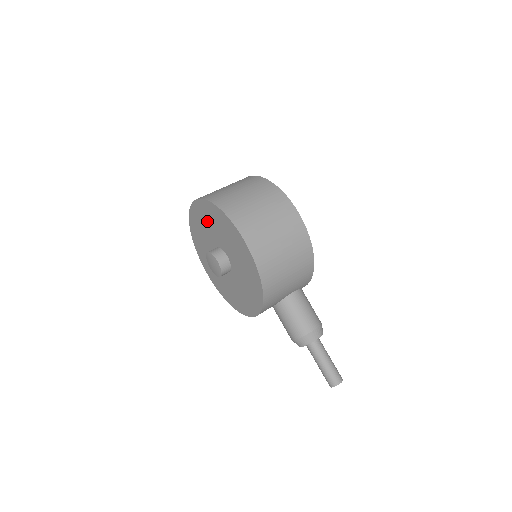
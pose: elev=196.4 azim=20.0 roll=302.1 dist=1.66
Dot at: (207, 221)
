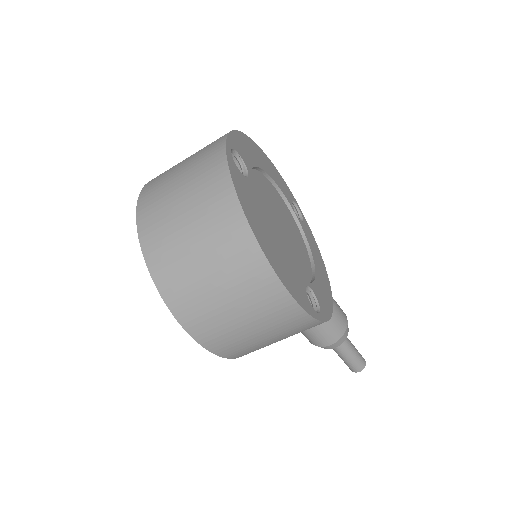
Dot at: occluded
